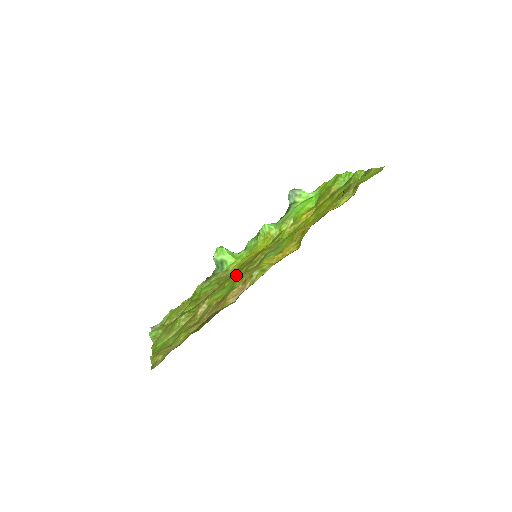
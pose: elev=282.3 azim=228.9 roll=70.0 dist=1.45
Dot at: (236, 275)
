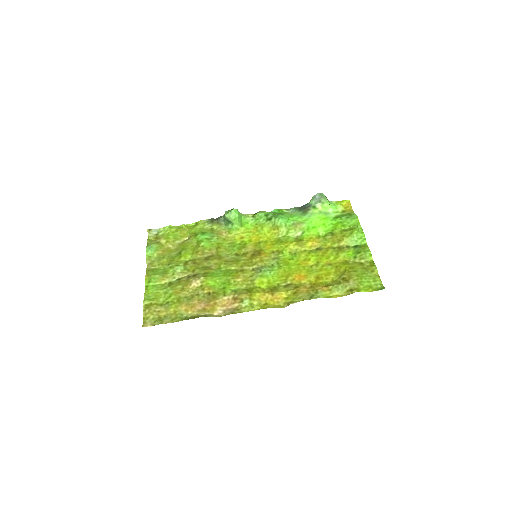
Dot at: (233, 263)
